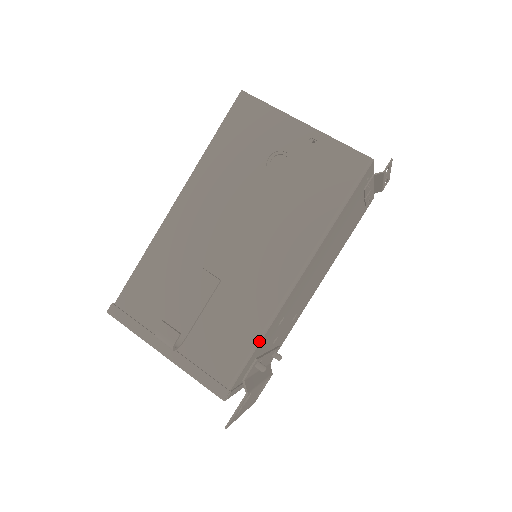
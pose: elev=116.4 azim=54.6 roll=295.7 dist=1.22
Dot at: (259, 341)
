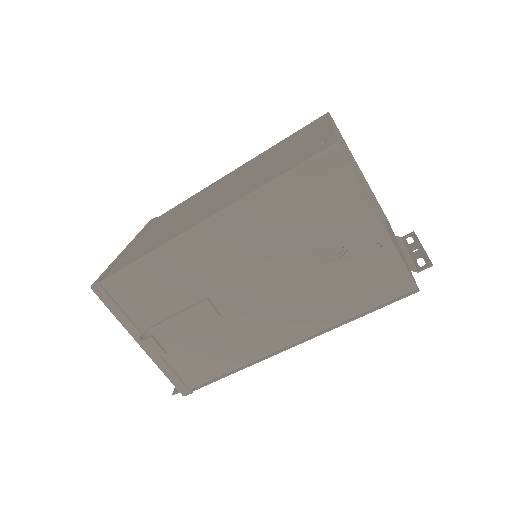
Dot at: (233, 372)
